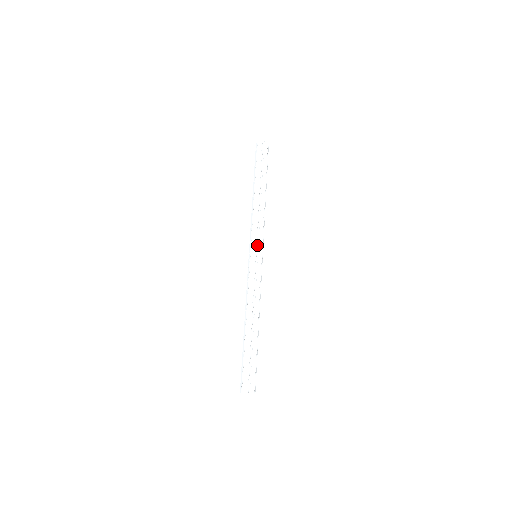
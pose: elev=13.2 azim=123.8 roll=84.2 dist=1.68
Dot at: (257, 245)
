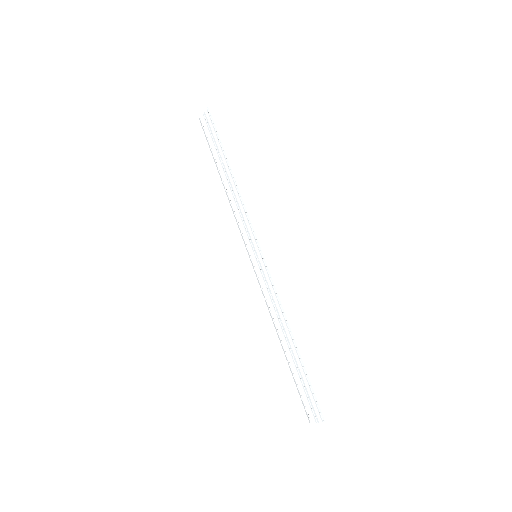
Dot at: (251, 242)
